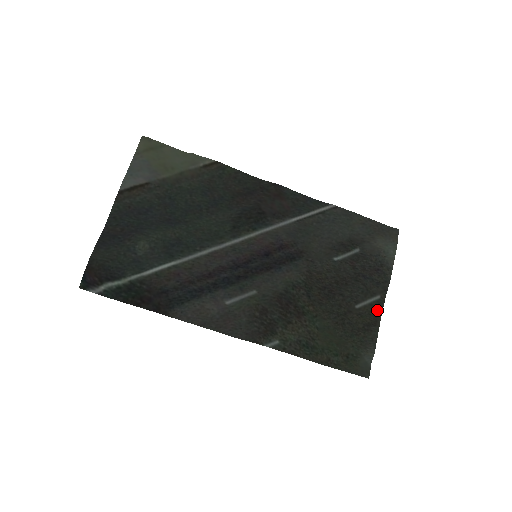
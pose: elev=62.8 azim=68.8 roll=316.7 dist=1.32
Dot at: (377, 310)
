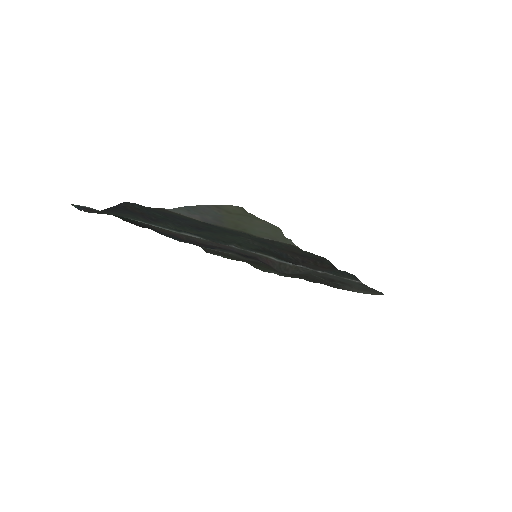
Dot at: occluded
